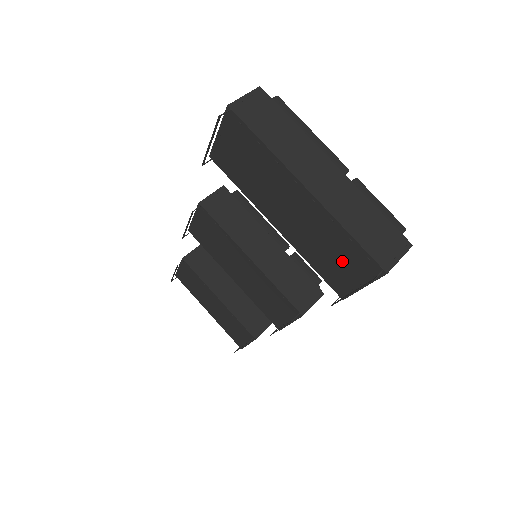
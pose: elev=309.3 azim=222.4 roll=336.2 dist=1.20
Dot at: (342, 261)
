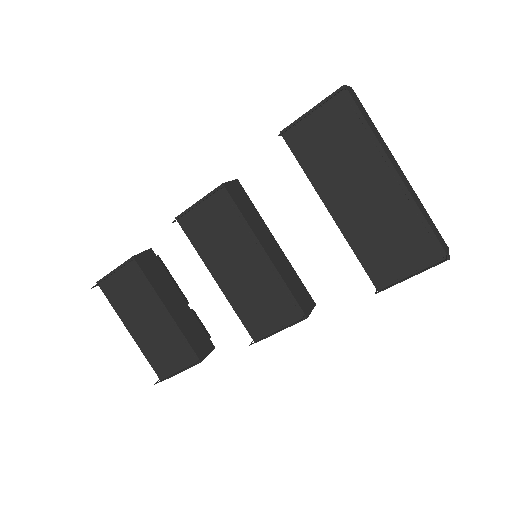
Dot at: (401, 249)
